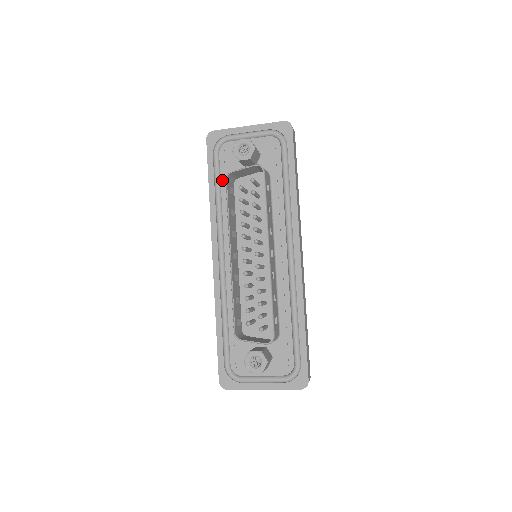
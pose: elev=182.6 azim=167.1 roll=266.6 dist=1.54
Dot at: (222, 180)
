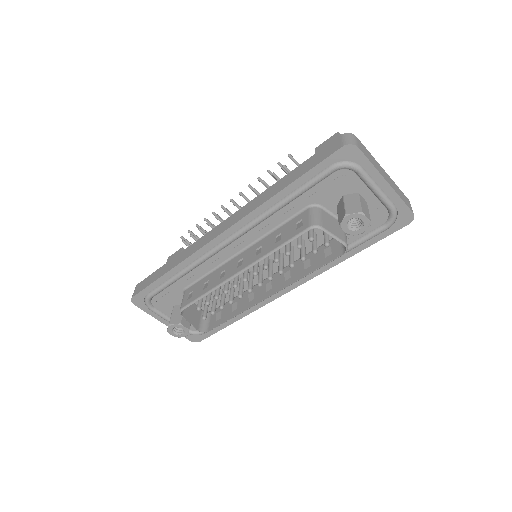
Dot at: (306, 194)
